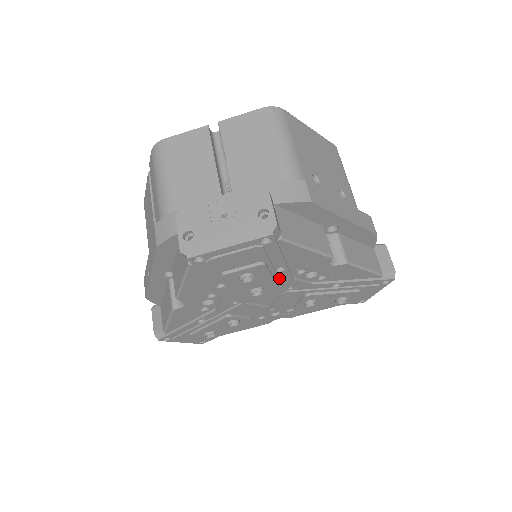
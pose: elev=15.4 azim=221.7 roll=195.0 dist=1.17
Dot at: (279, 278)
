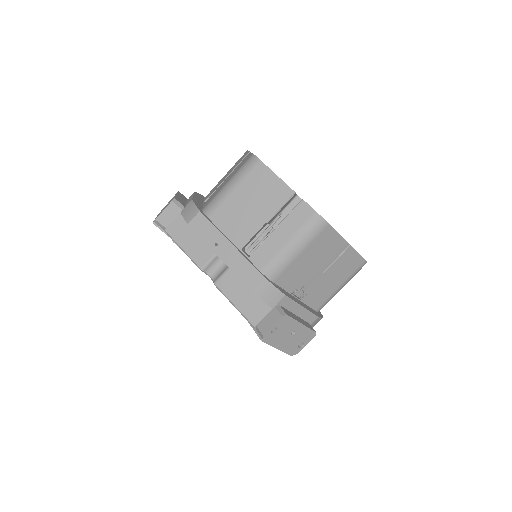
Dot at: occluded
